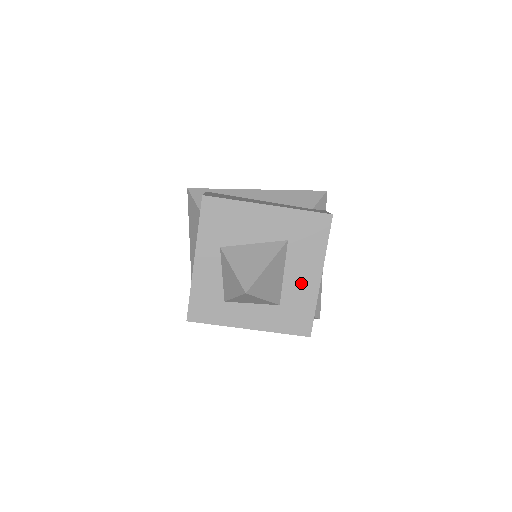
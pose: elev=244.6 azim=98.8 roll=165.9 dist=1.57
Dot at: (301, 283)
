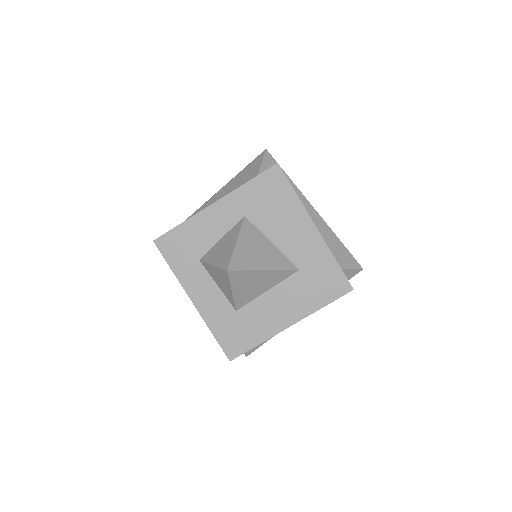
Dot at: (271, 313)
